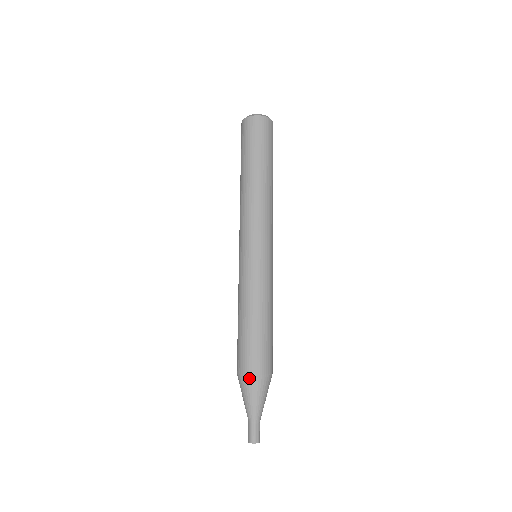
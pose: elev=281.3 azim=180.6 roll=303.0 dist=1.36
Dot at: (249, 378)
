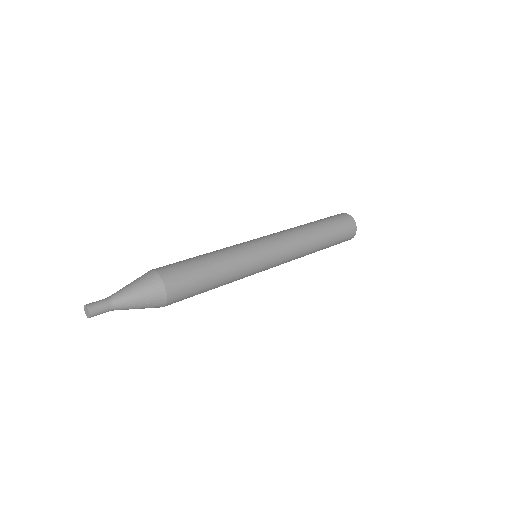
Dot at: (157, 279)
